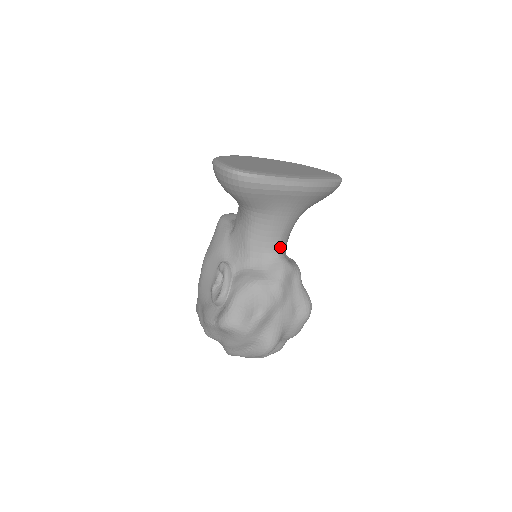
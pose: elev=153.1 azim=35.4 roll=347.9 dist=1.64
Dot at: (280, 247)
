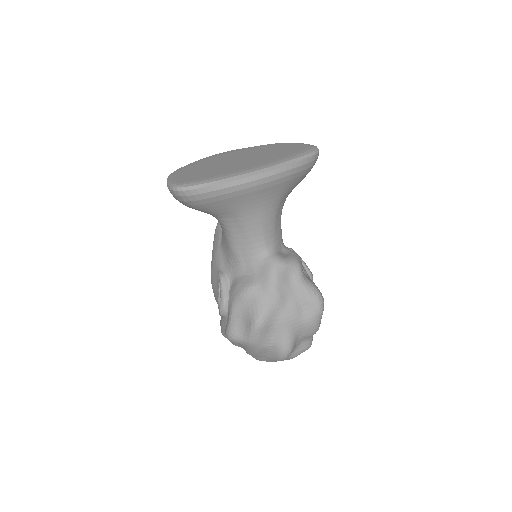
Dot at: (267, 245)
